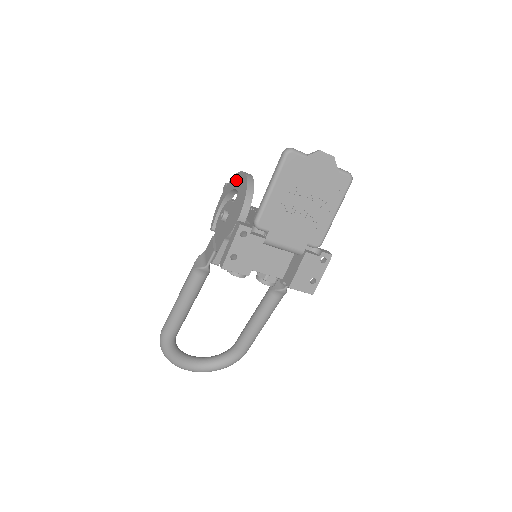
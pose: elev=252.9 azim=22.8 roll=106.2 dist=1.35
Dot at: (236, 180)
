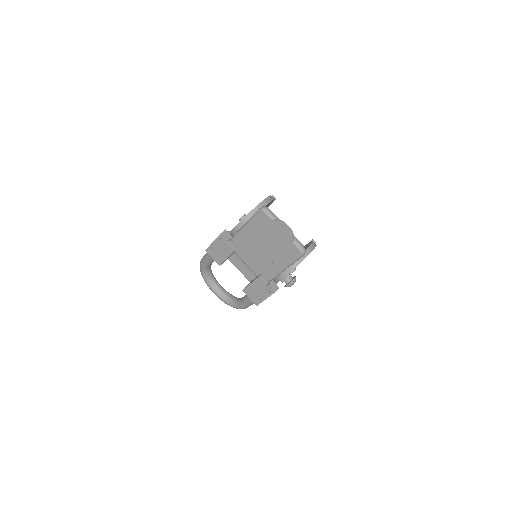
Dot at: occluded
